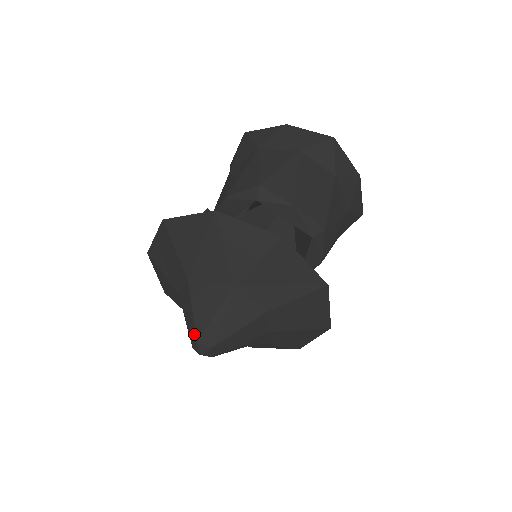
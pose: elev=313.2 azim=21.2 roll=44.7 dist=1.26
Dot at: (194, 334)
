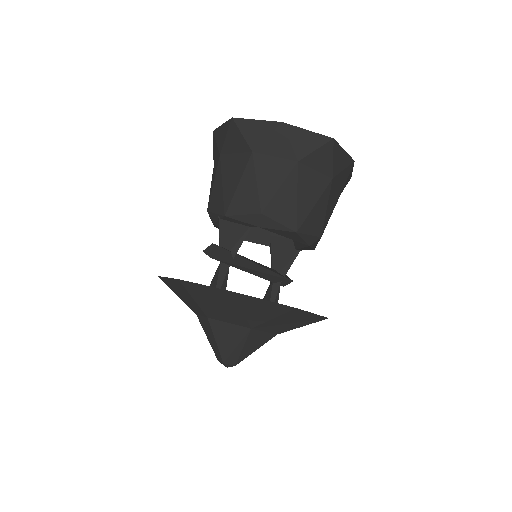
Dot at: (219, 356)
